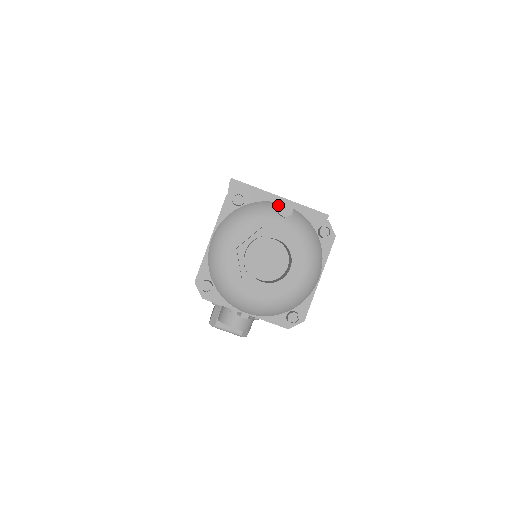
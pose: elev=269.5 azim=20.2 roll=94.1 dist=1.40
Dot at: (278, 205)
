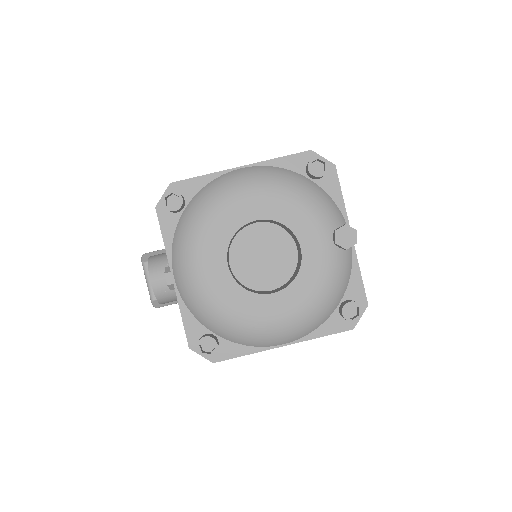
Dot at: occluded
